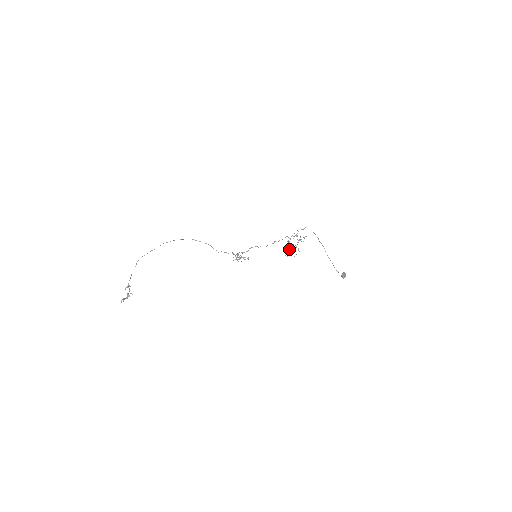
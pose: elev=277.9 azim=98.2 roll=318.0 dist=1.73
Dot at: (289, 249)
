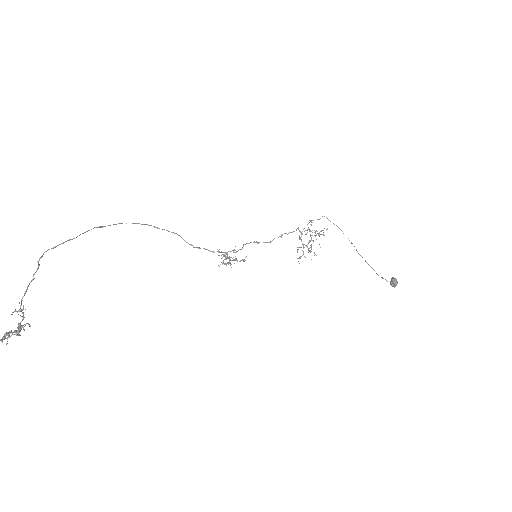
Dot at: (303, 247)
